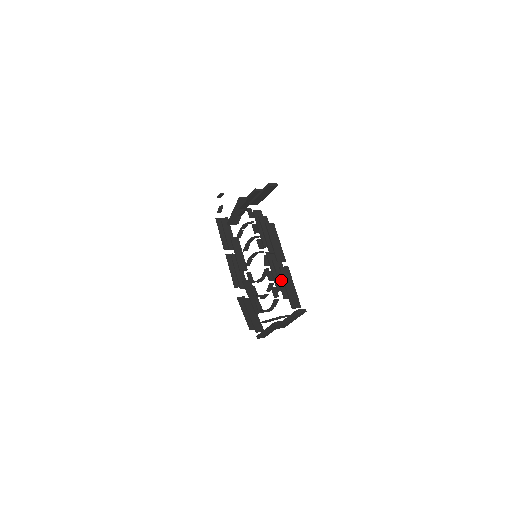
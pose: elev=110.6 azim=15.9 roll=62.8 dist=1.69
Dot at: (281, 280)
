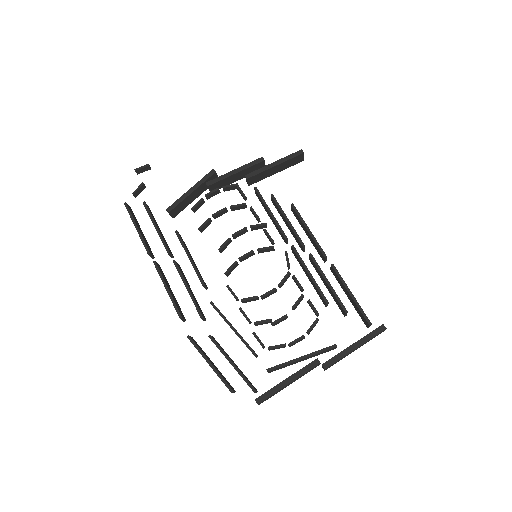
Dot at: (331, 286)
